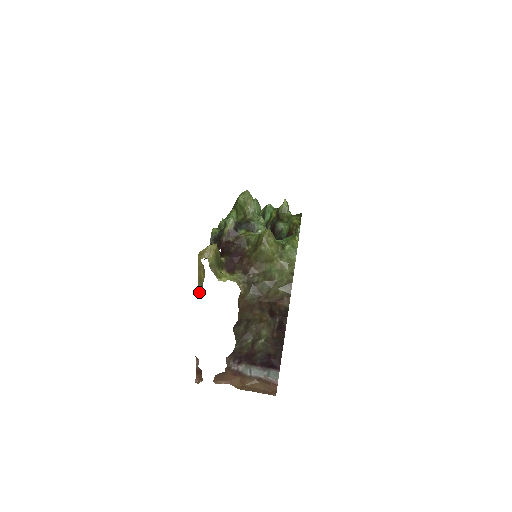
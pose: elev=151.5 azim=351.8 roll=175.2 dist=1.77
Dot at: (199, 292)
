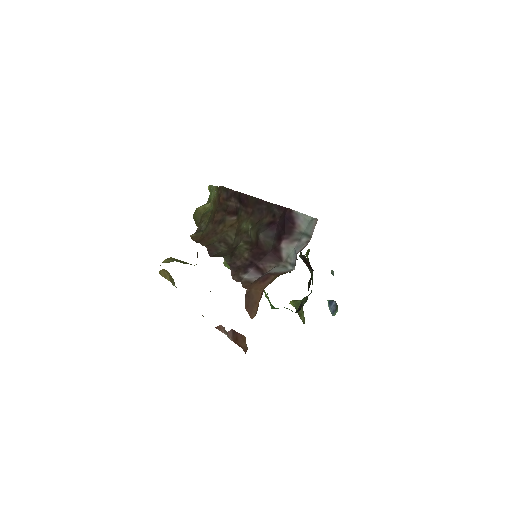
Dot at: occluded
